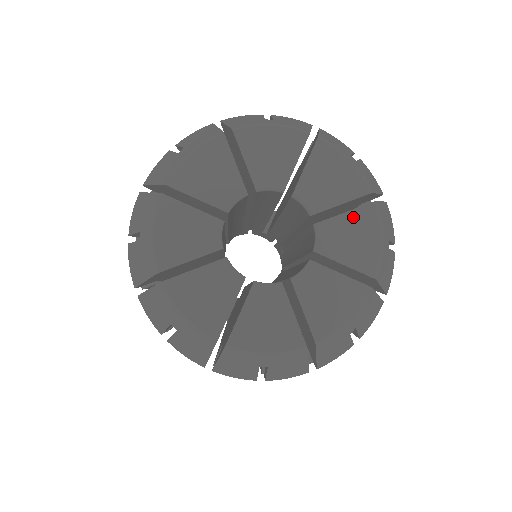
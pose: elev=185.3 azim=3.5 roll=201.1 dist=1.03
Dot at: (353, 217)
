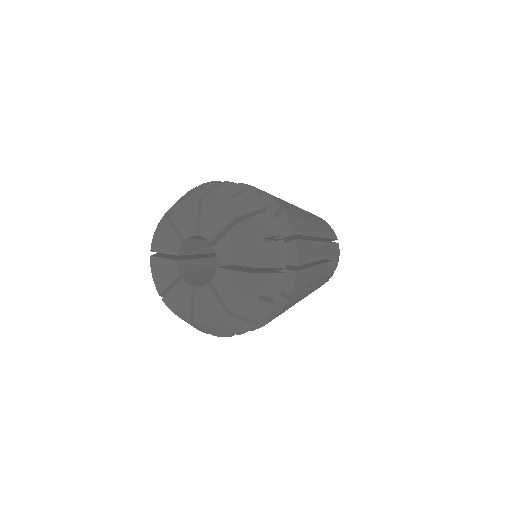
Dot at: (229, 236)
